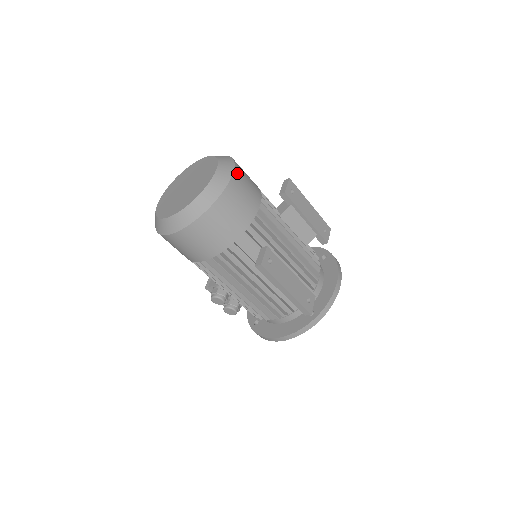
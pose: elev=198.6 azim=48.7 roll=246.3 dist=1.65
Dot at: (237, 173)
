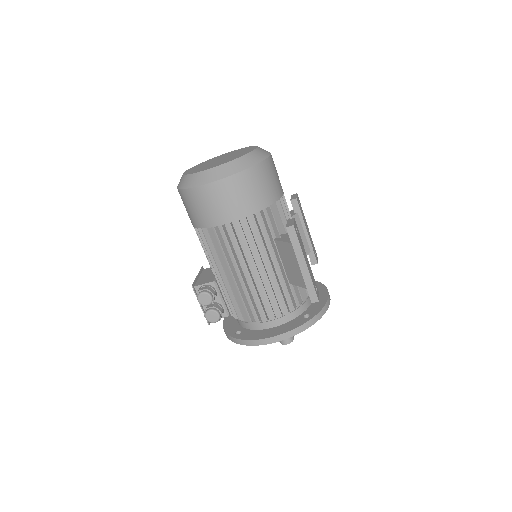
Dot at: occluded
